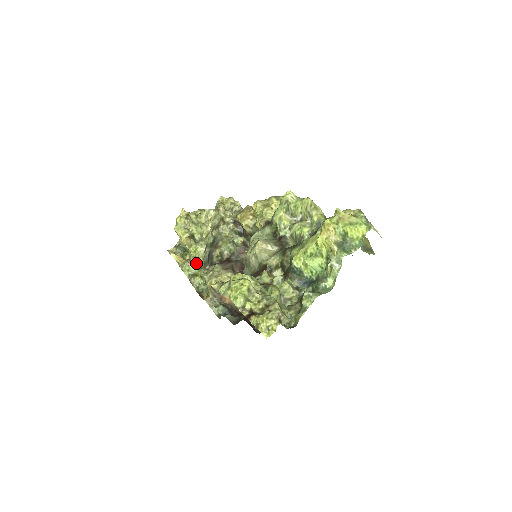
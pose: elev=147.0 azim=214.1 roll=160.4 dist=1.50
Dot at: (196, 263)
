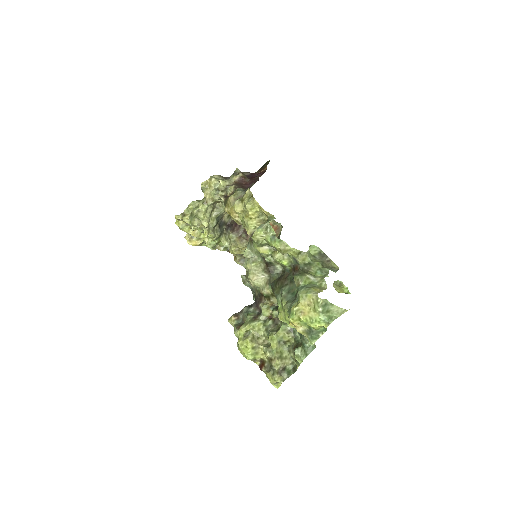
Dot at: occluded
